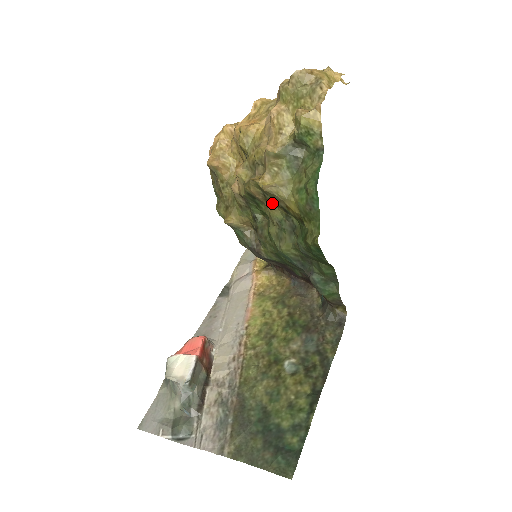
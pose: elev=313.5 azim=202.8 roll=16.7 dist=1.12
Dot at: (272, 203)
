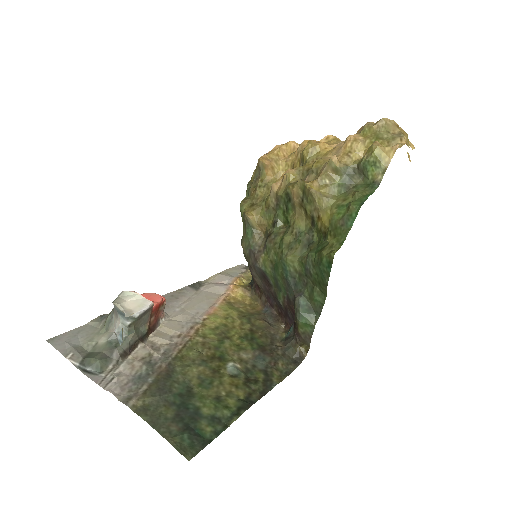
Dot at: (304, 211)
